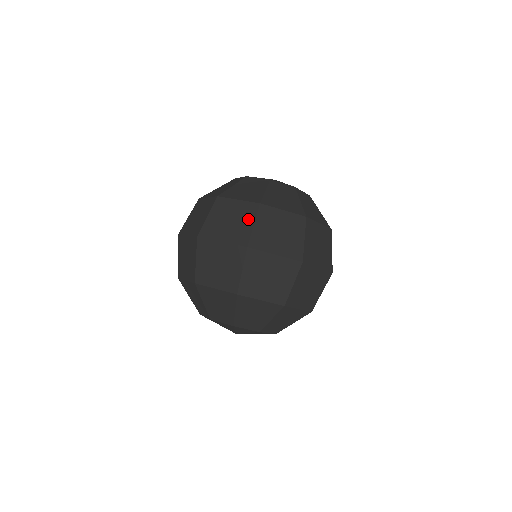
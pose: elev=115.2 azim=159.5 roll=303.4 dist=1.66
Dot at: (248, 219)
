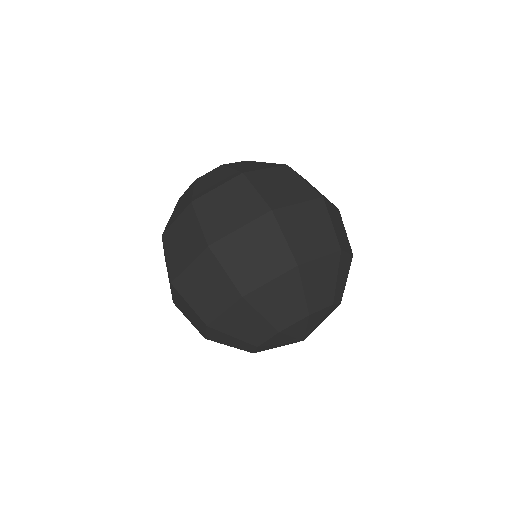
Dot at: (246, 191)
